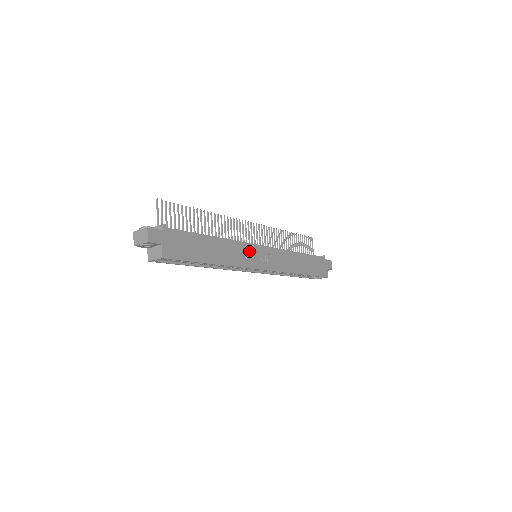
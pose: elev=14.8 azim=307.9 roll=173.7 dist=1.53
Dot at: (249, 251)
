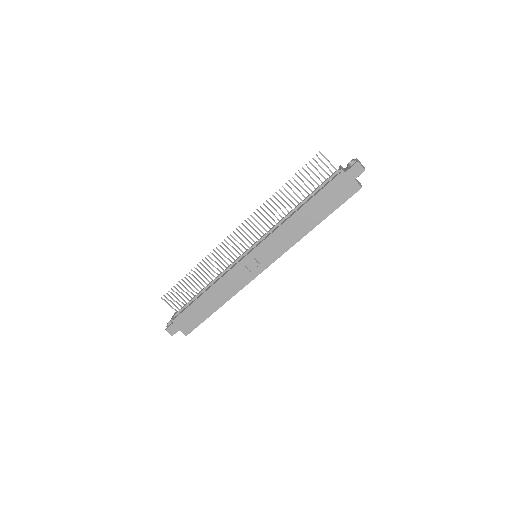
Dot at: (239, 271)
